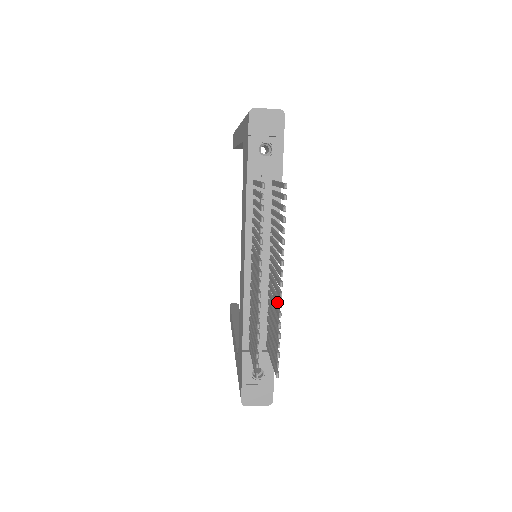
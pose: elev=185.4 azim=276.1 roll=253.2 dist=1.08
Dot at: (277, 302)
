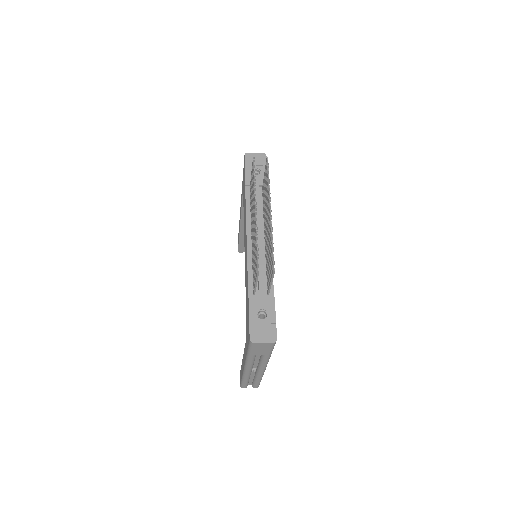
Dot at: (269, 227)
